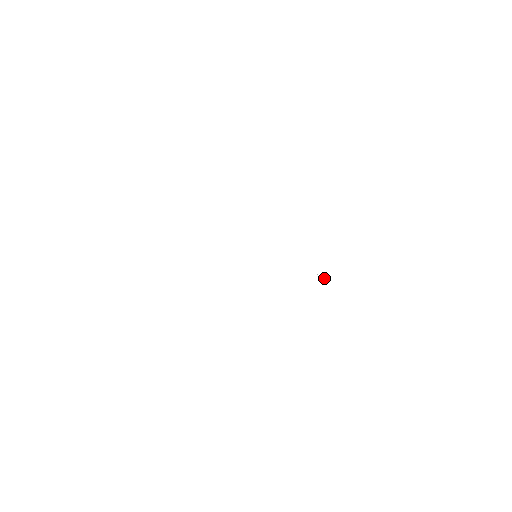
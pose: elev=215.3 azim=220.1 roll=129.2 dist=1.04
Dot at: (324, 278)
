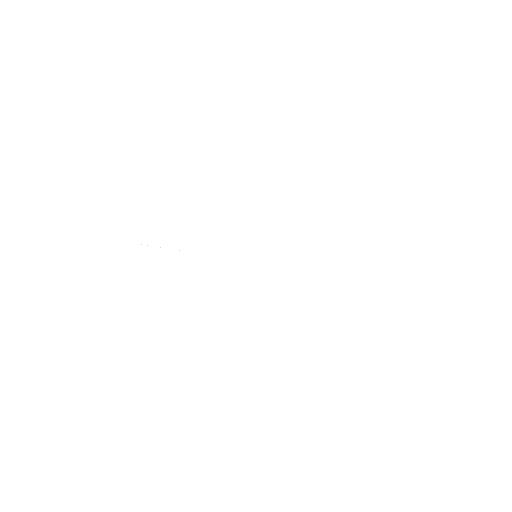
Dot at: occluded
